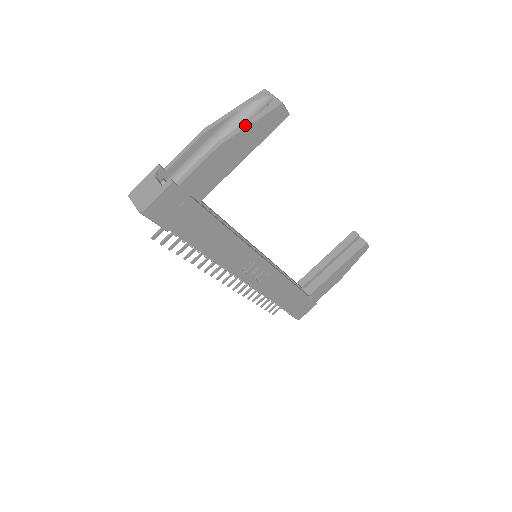
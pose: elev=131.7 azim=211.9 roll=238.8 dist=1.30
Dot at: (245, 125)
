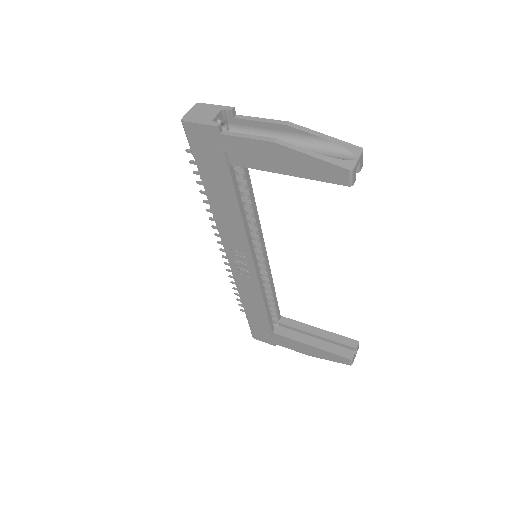
Dot at: (307, 151)
